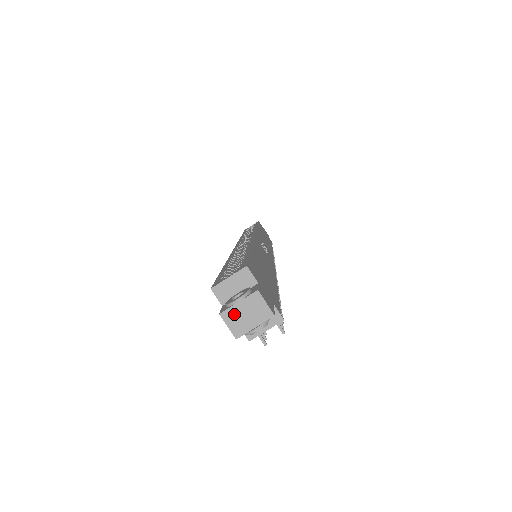
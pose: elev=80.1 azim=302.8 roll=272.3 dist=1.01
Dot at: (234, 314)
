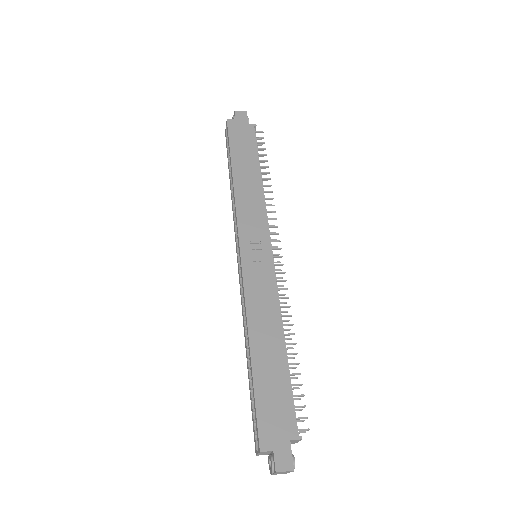
Dot at: occluded
